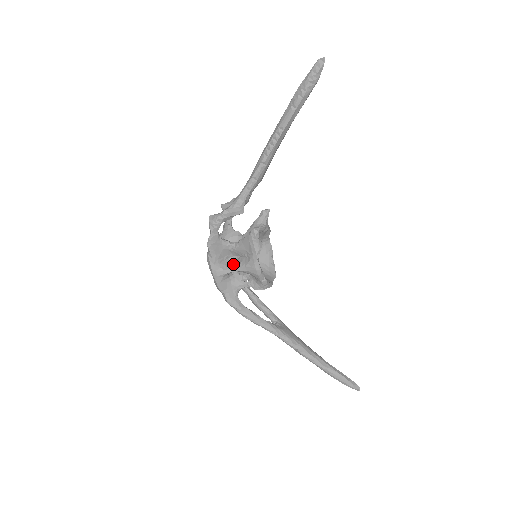
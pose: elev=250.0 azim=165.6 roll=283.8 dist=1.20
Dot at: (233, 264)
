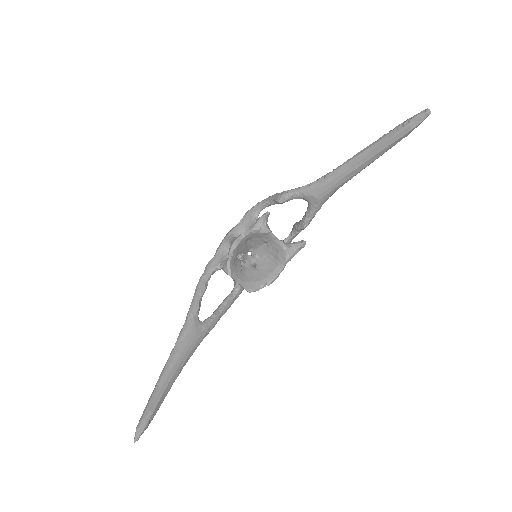
Dot at: occluded
